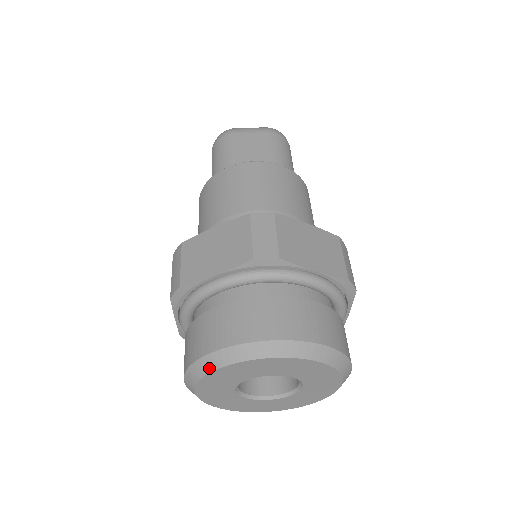
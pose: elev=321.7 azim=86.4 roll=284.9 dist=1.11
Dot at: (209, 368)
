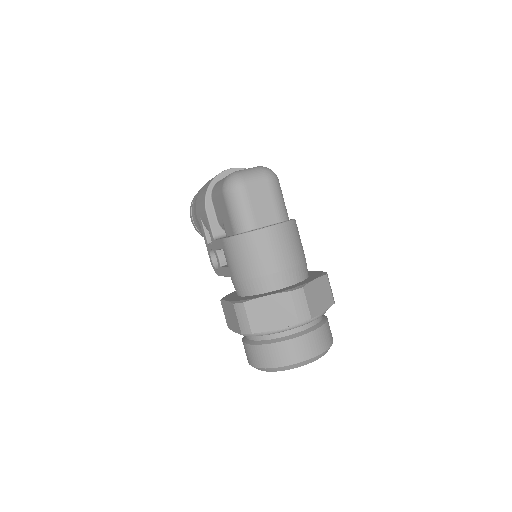
Dot at: (276, 371)
